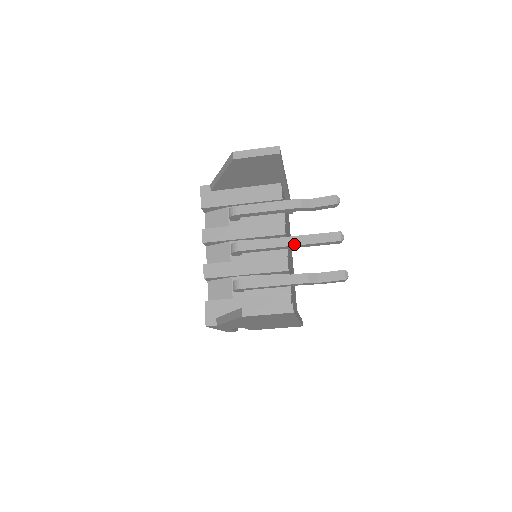
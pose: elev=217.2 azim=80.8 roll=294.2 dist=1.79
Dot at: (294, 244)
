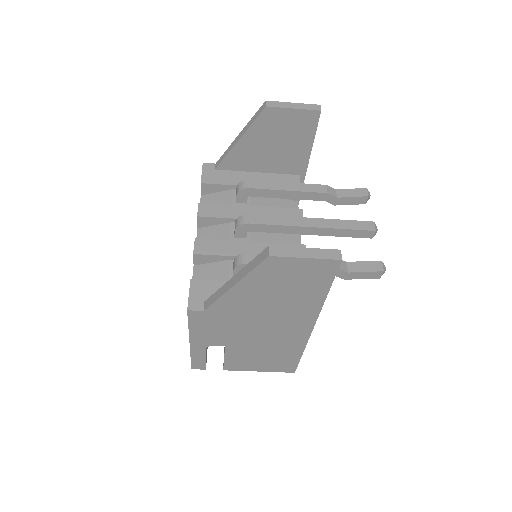
Dot at: (318, 226)
